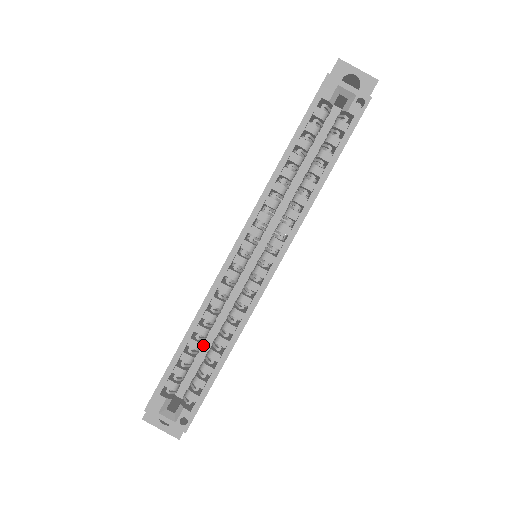
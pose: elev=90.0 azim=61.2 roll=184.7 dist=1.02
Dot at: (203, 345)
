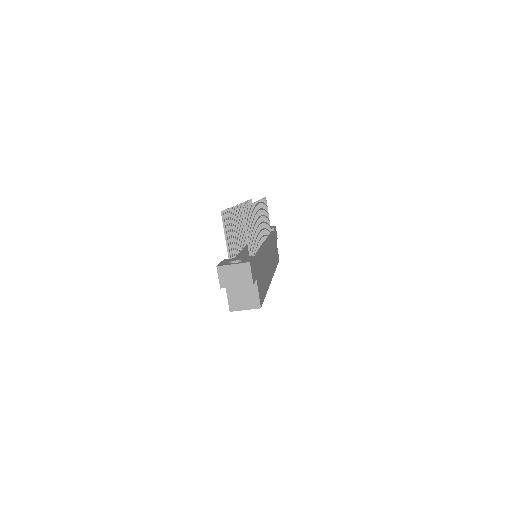
Dot at: occluded
